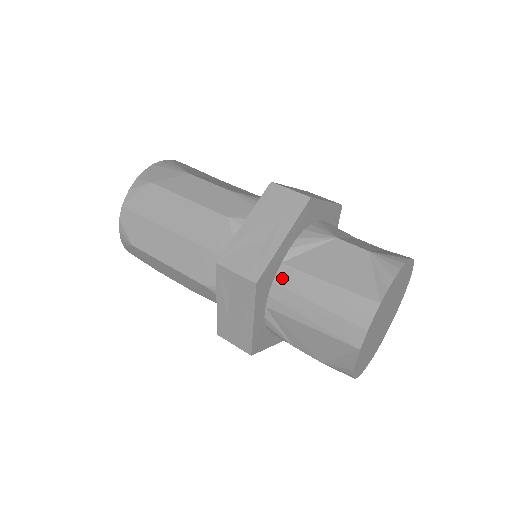
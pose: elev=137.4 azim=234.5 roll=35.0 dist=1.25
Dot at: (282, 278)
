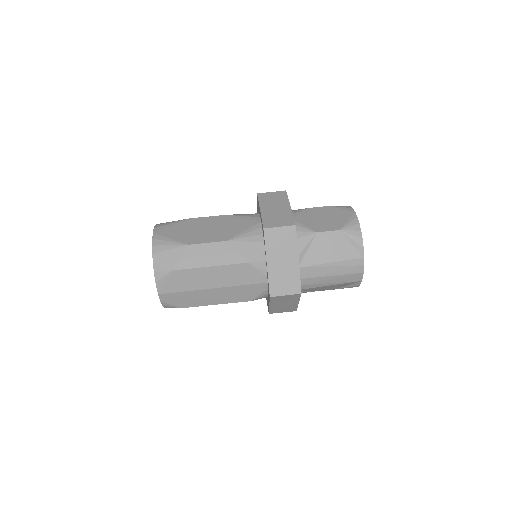
Dot at: (303, 275)
